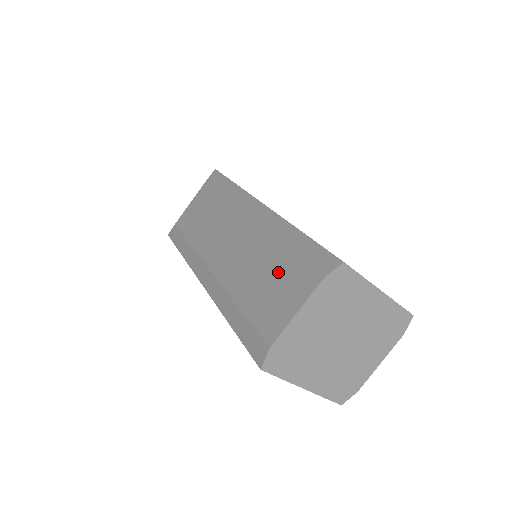
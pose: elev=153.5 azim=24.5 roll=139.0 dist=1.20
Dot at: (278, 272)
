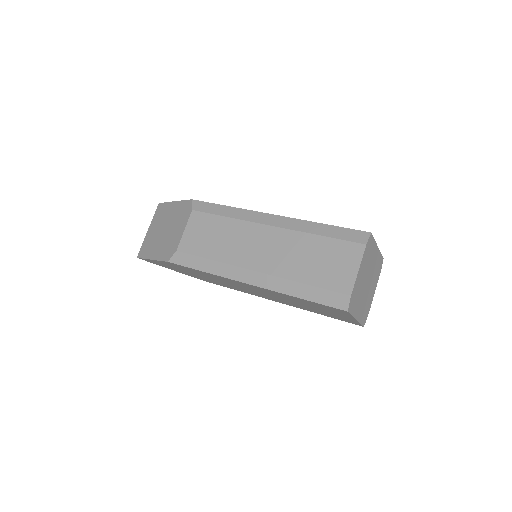
Dot at: (326, 252)
